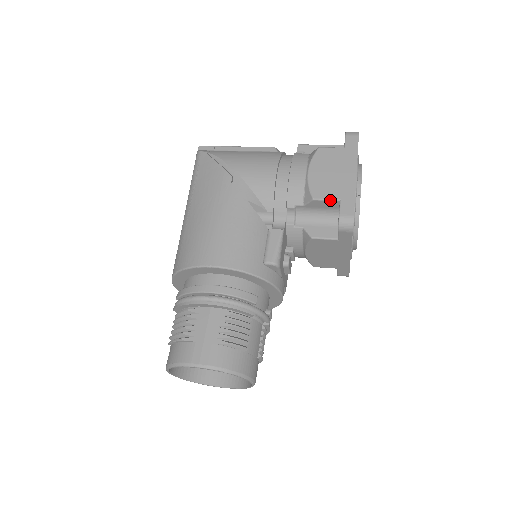
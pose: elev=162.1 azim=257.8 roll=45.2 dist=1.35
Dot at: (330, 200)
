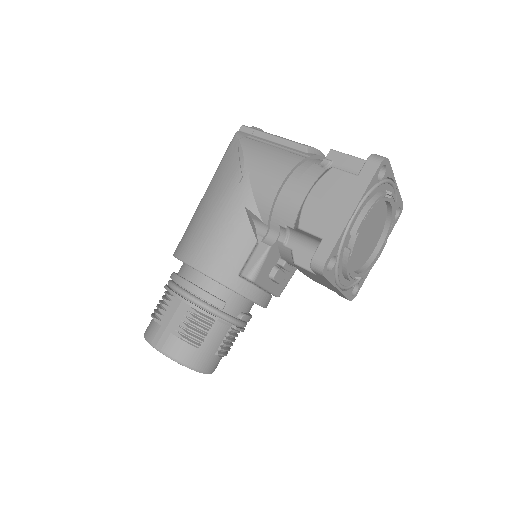
Dot at: (313, 235)
